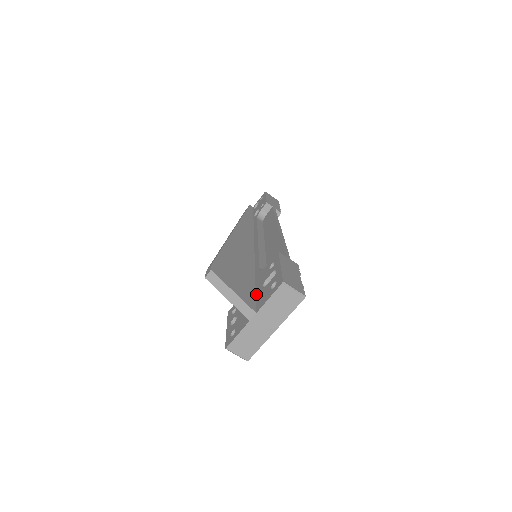
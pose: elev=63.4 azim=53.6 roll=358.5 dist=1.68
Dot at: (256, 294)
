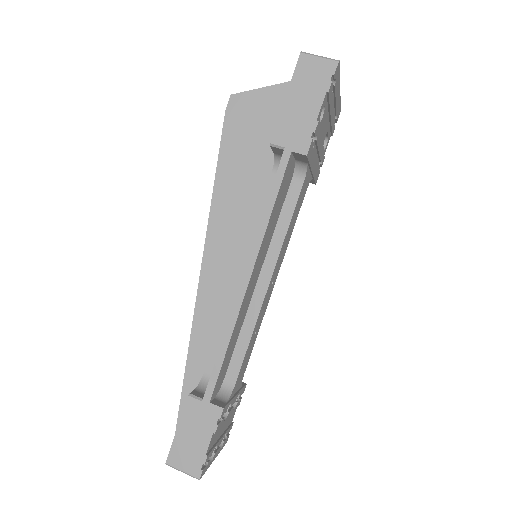
Dot at: occluded
